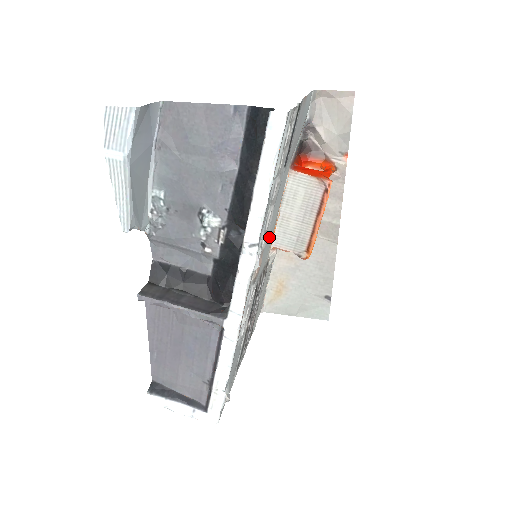
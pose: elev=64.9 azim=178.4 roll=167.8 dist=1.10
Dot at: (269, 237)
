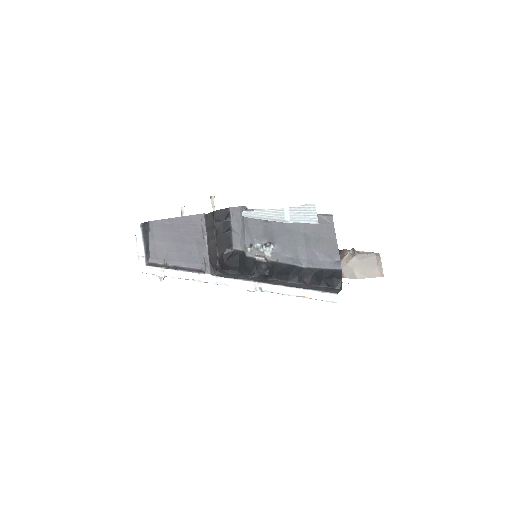
Dot at: occluded
